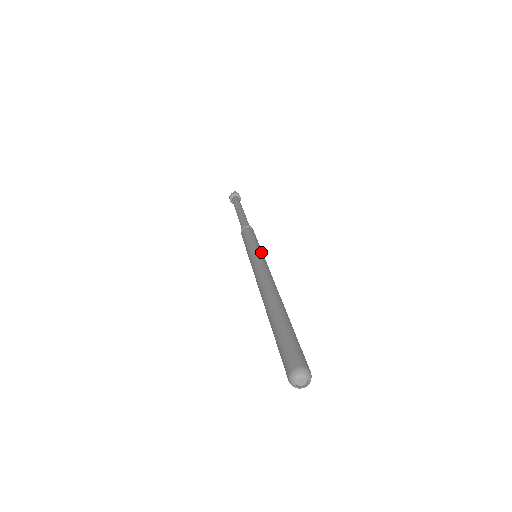
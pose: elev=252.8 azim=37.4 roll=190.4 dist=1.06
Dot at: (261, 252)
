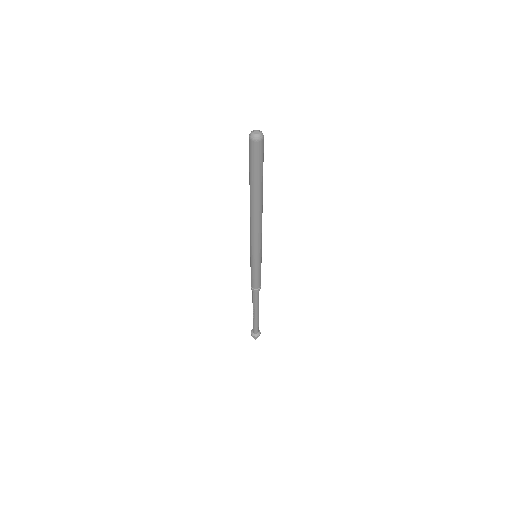
Dot at: occluded
